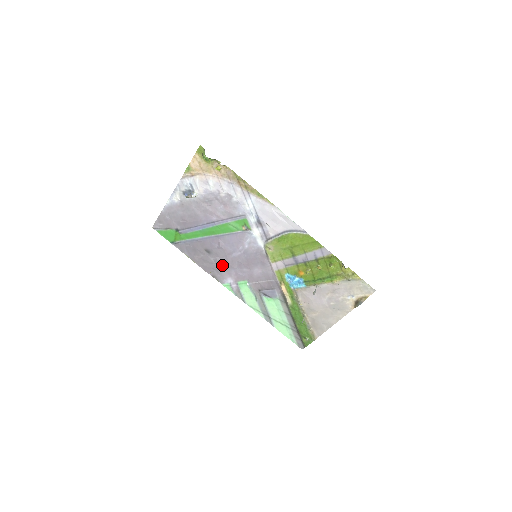
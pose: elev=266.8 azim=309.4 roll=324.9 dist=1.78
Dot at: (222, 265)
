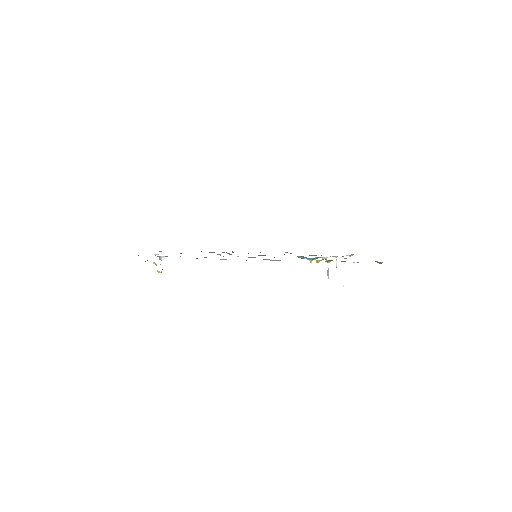
Dot at: occluded
